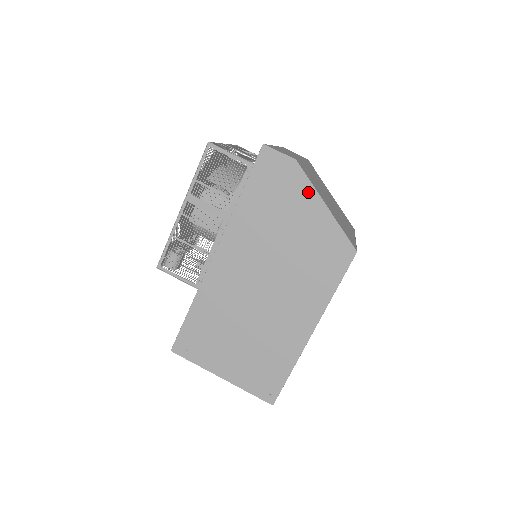
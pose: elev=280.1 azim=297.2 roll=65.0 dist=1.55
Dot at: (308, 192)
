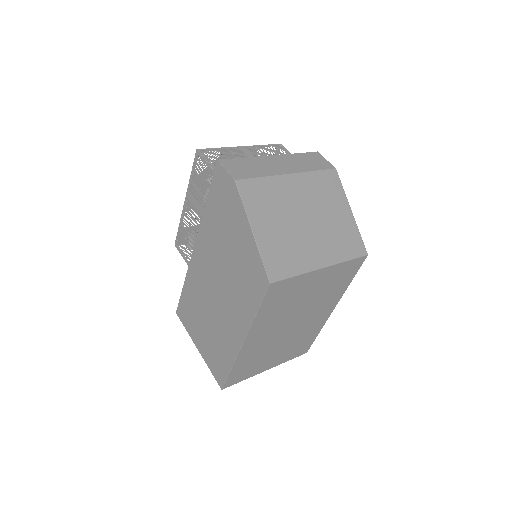
Dot at: (241, 213)
